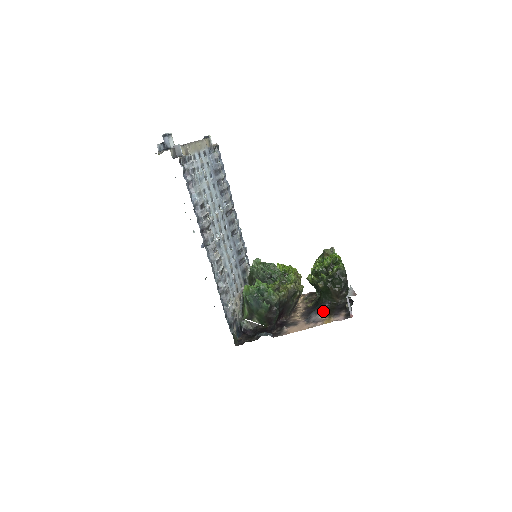
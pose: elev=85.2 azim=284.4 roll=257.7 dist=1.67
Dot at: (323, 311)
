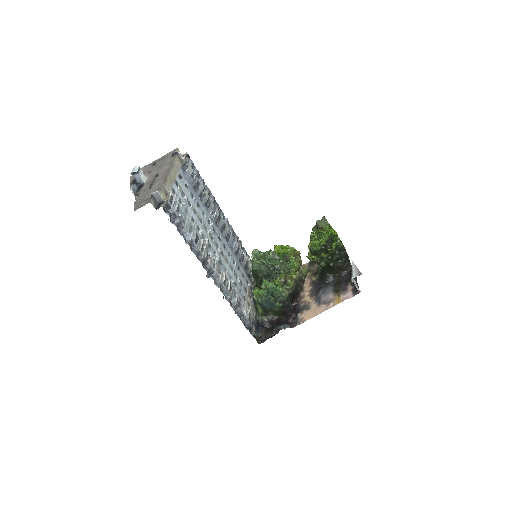
Dot at: (331, 289)
